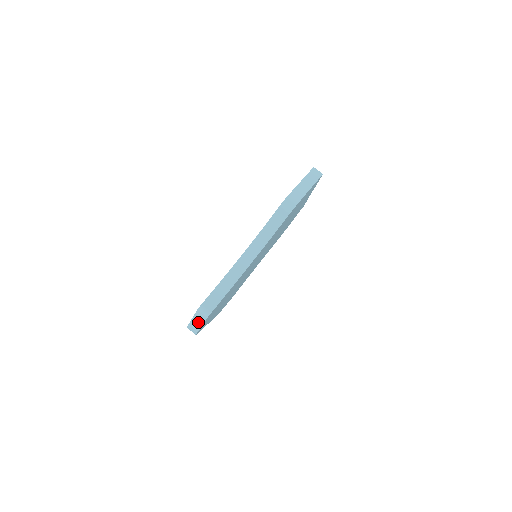
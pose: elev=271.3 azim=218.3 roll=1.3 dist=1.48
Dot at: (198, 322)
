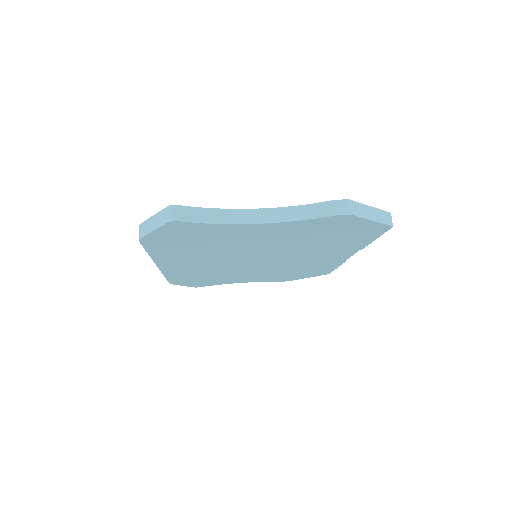
Dot at: (155, 223)
